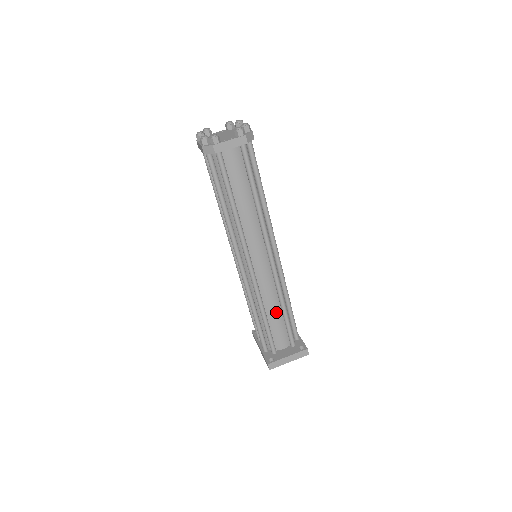
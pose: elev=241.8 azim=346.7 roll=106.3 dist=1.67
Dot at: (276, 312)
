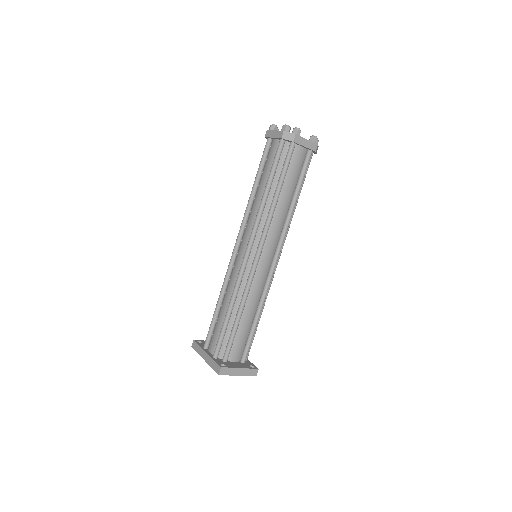
Dot at: (249, 317)
